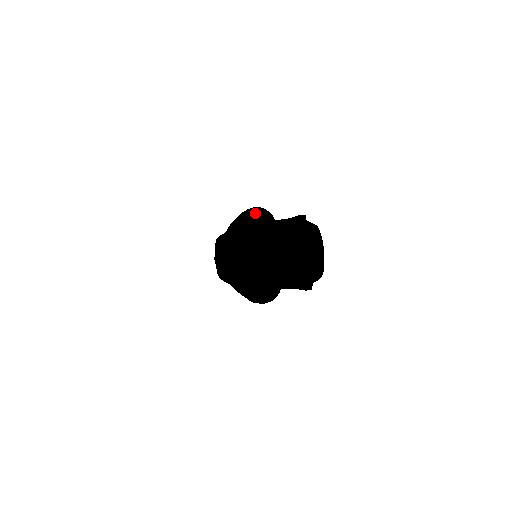
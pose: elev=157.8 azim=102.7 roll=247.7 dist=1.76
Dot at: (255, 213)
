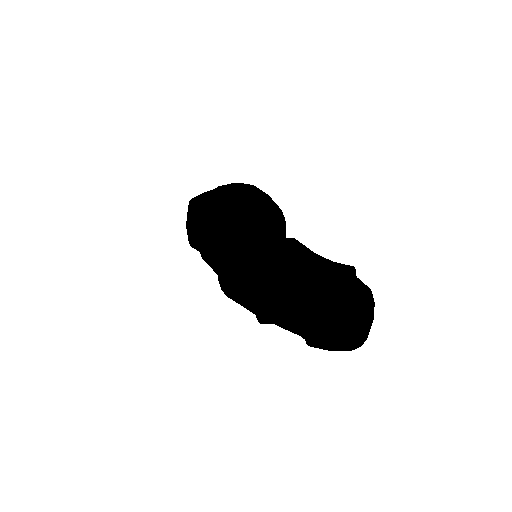
Dot at: (261, 207)
